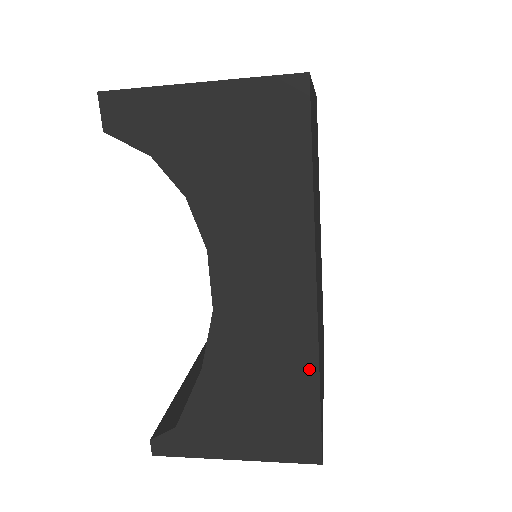
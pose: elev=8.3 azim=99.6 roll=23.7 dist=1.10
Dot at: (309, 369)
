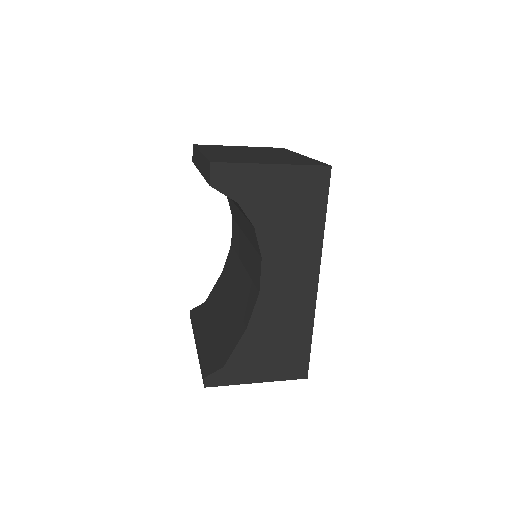
Dot at: (308, 324)
